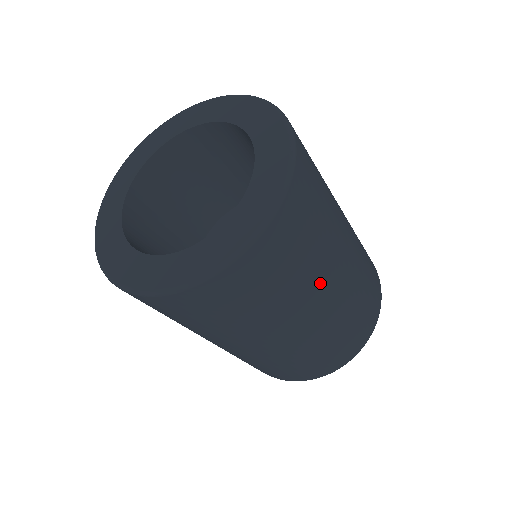
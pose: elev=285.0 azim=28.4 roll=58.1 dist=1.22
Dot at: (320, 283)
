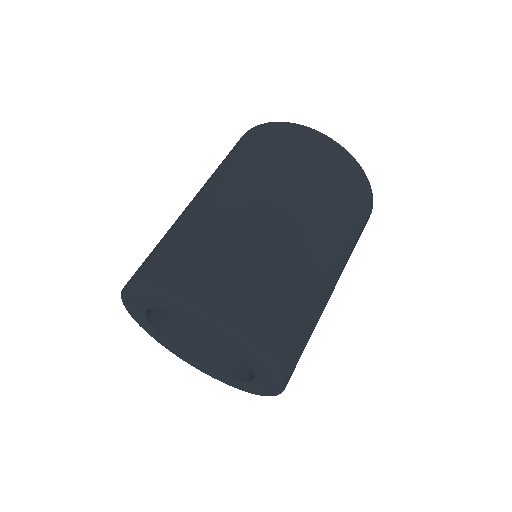
Dot at: (323, 293)
